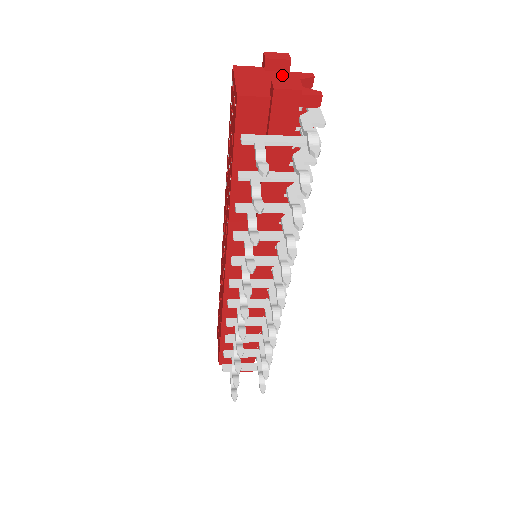
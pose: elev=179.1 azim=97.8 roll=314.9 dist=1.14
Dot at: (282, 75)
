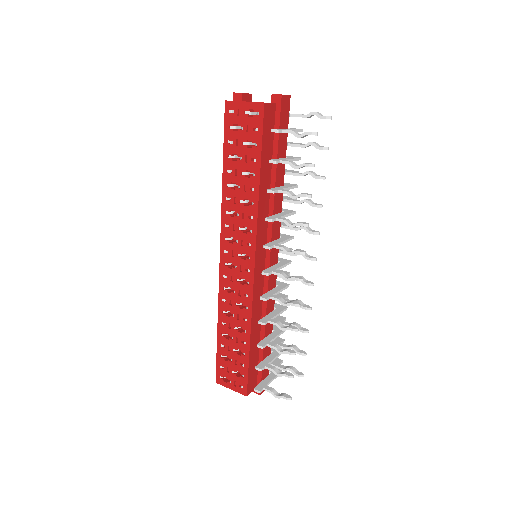
Dot at: occluded
